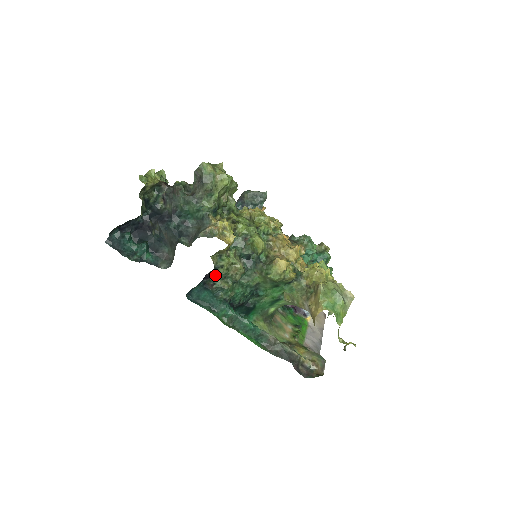
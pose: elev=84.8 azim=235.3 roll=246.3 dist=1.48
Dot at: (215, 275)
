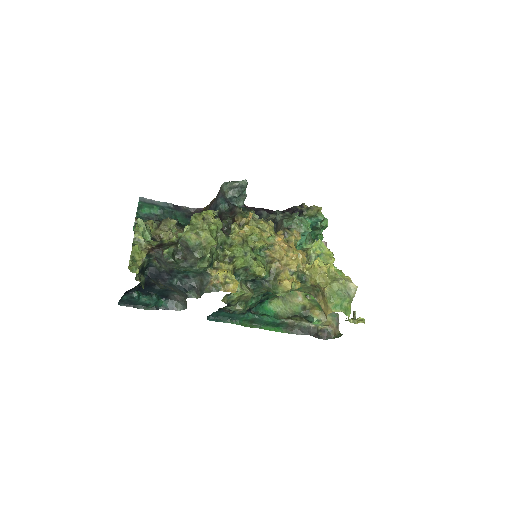
Dot at: (229, 306)
